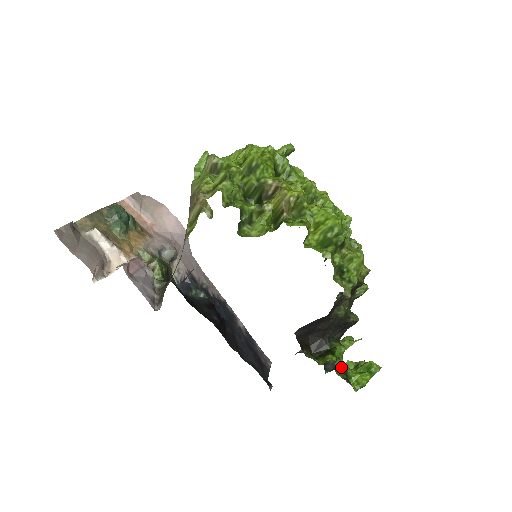
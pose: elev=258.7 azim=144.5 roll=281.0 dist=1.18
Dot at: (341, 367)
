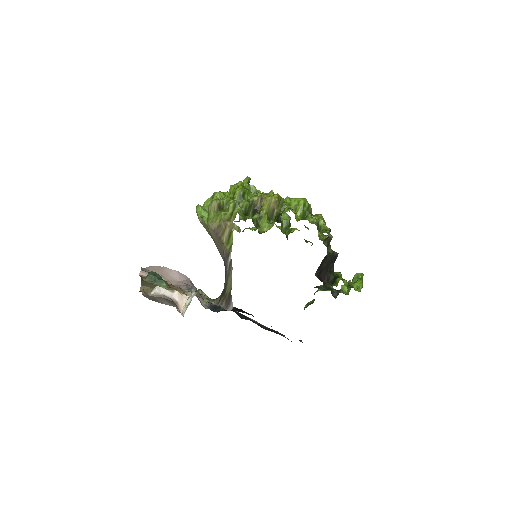
Dot at: (346, 283)
